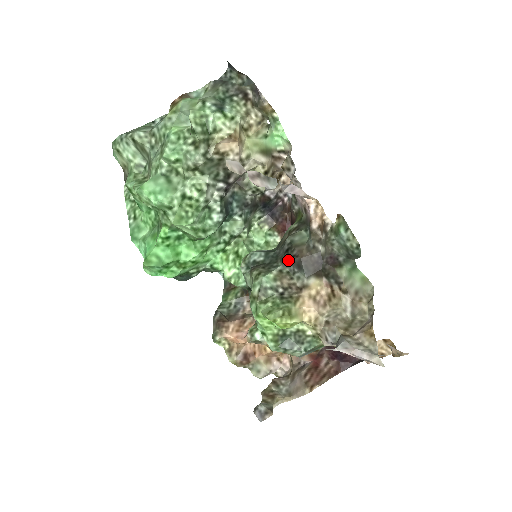
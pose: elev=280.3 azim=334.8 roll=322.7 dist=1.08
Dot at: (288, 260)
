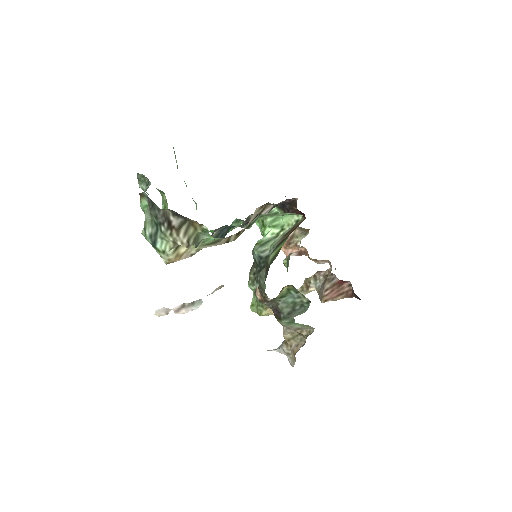
Dot at: occluded
